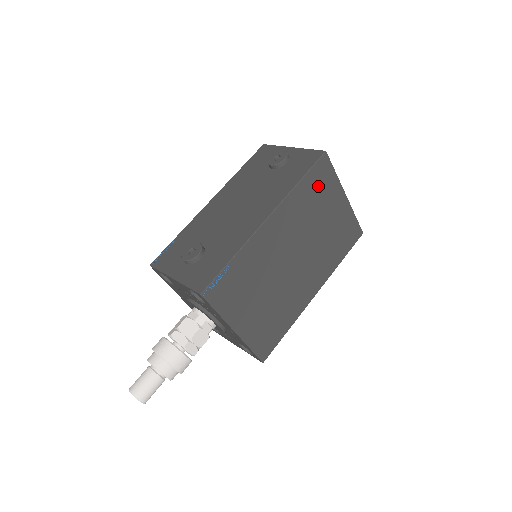
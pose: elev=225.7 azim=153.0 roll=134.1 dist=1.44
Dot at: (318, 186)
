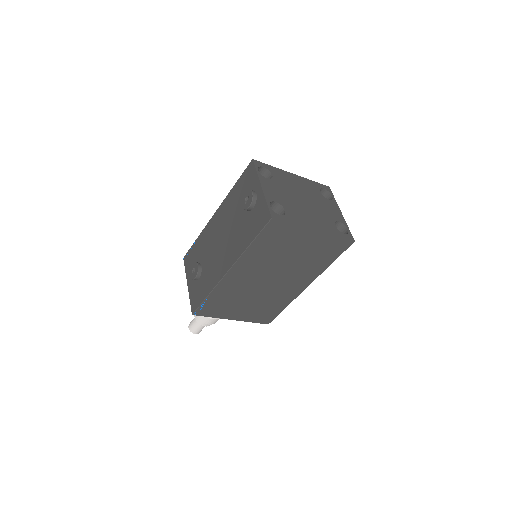
Dot at: (275, 239)
